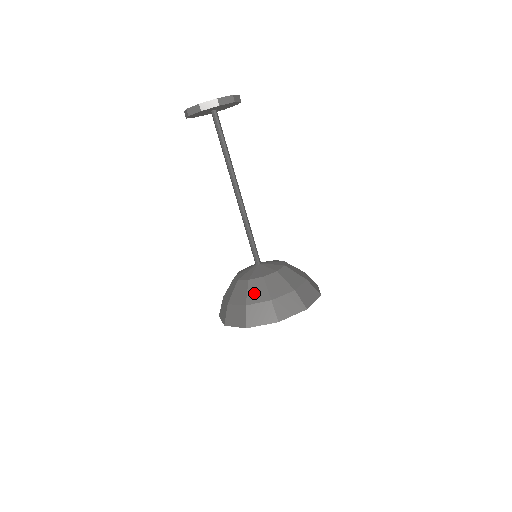
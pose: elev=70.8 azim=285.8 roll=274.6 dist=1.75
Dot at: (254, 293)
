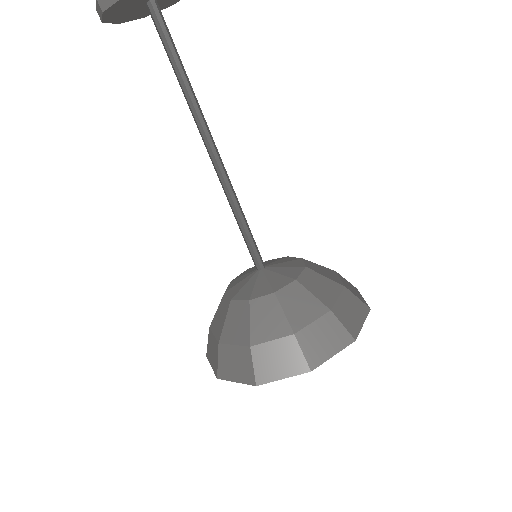
Dot at: (262, 323)
